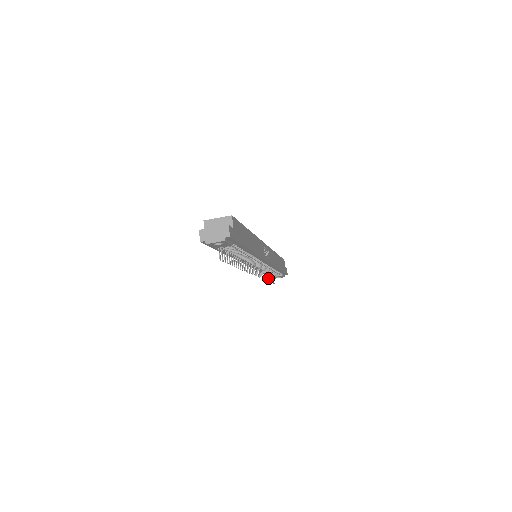
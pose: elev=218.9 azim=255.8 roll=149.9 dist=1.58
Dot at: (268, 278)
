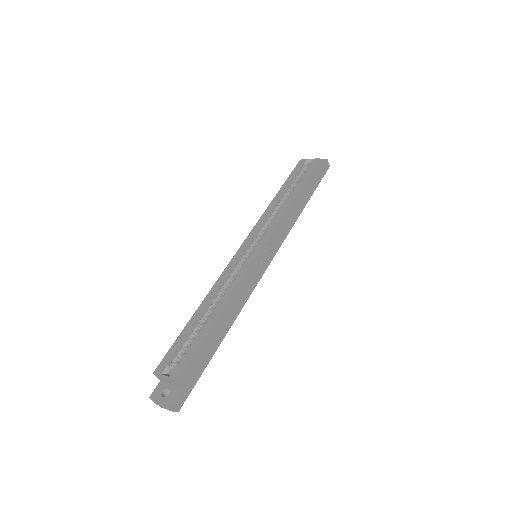
Dot at: occluded
